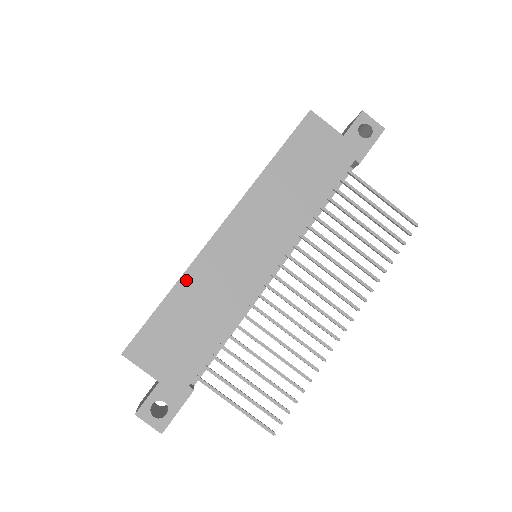
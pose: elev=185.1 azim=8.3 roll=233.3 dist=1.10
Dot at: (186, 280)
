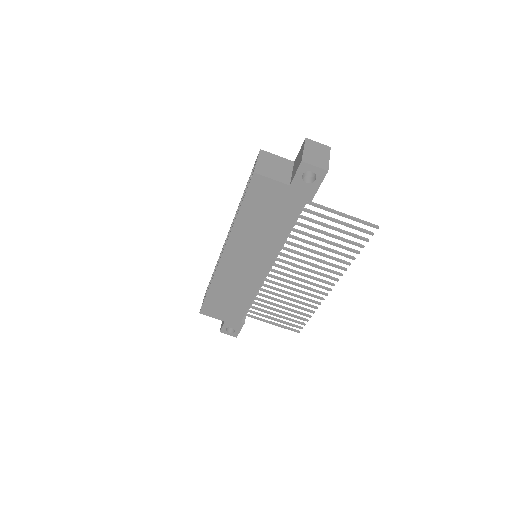
Dot at: (215, 283)
